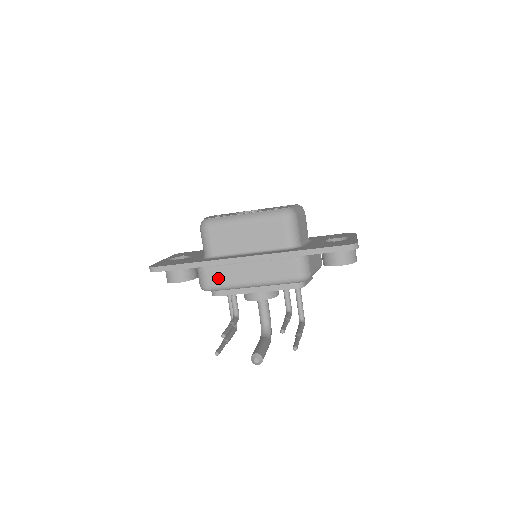
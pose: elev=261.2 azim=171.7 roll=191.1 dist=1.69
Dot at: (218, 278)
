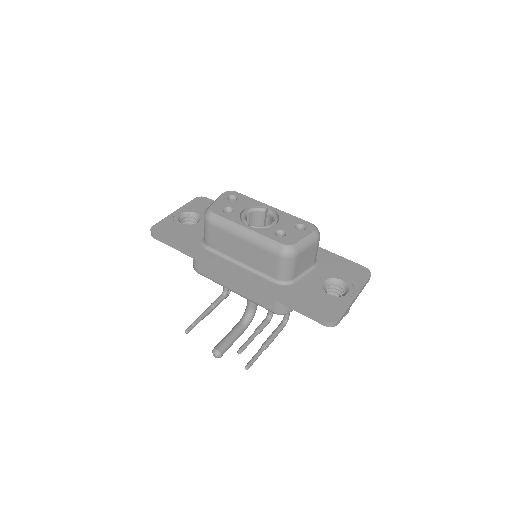
Dot at: (206, 270)
